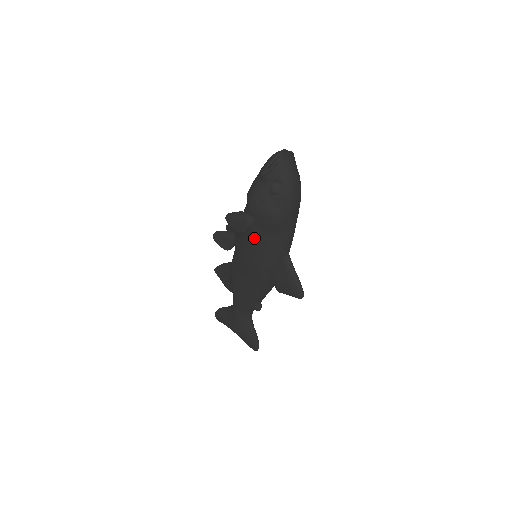
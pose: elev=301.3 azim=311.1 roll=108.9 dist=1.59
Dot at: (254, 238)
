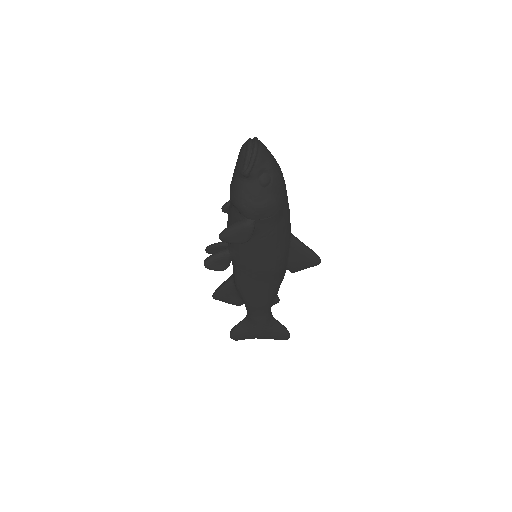
Dot at: (259, 239)
